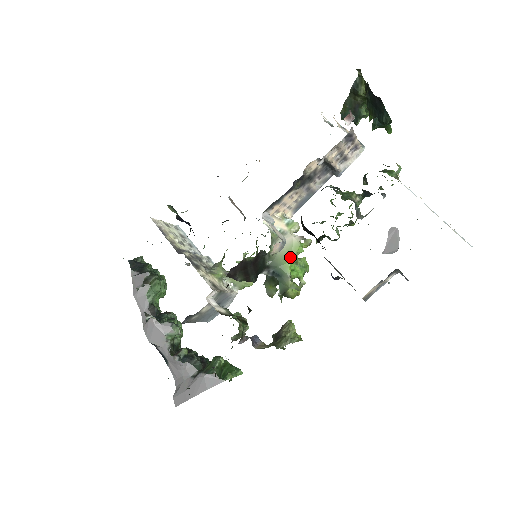
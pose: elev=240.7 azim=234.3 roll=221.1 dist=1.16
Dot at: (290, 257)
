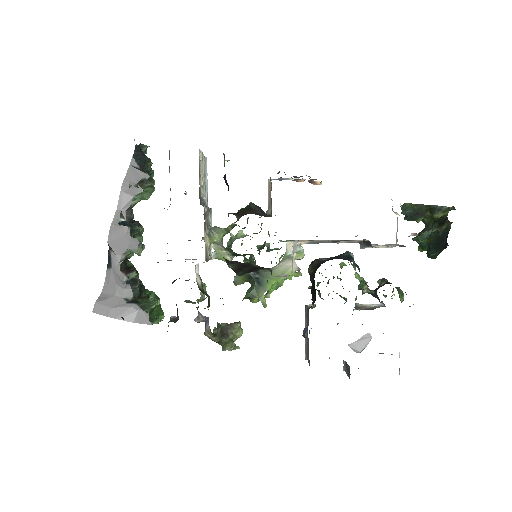
Dot at: (279, 278)
